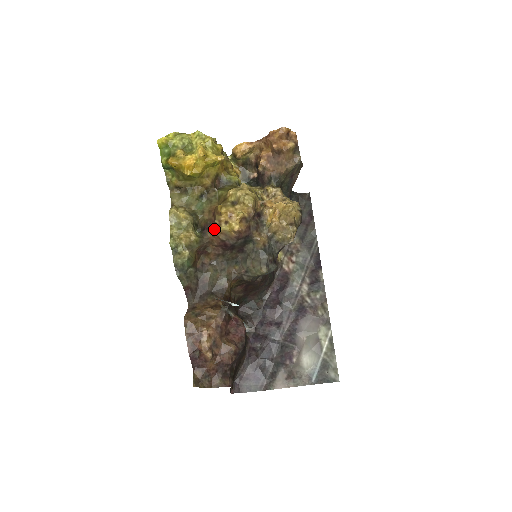
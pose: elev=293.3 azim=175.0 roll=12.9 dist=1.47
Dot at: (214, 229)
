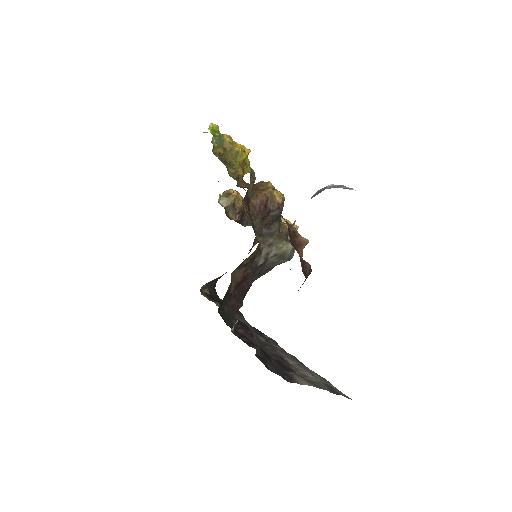
Dot at: (259, 190)
